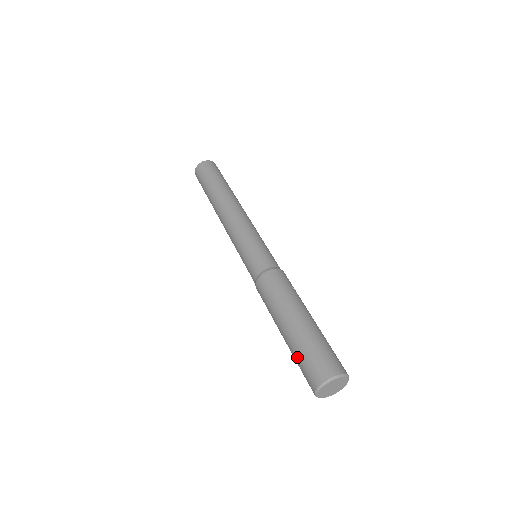
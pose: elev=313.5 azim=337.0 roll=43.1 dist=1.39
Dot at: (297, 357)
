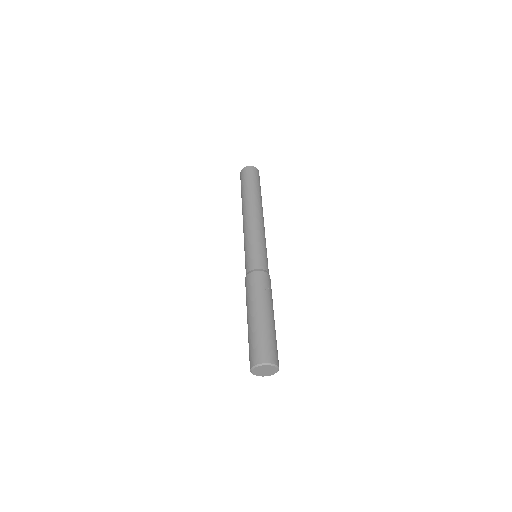
Dot at: occluded
